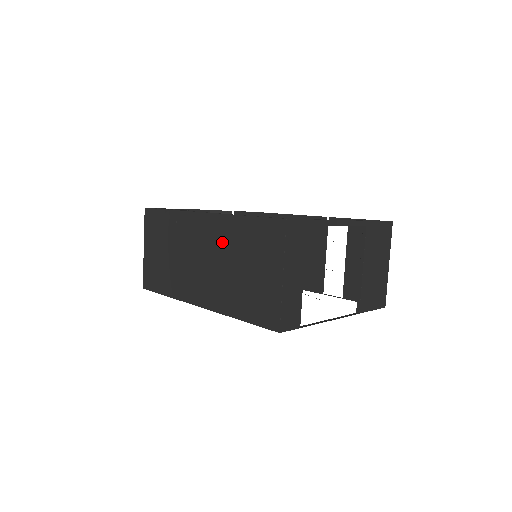
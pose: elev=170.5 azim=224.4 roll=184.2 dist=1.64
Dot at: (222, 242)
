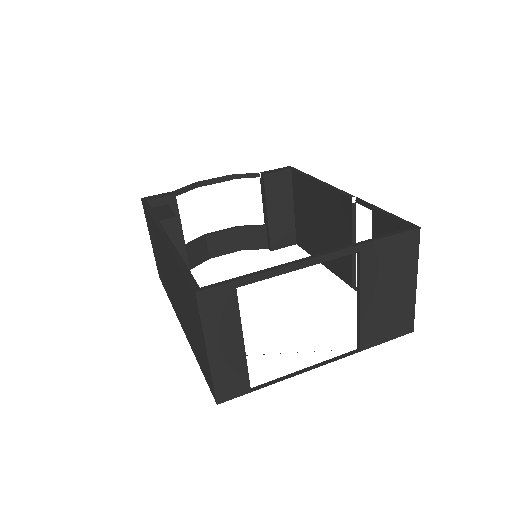
Dot at: (175, 276)
